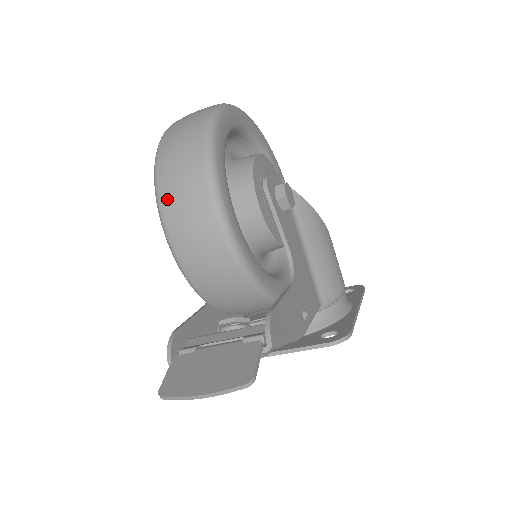
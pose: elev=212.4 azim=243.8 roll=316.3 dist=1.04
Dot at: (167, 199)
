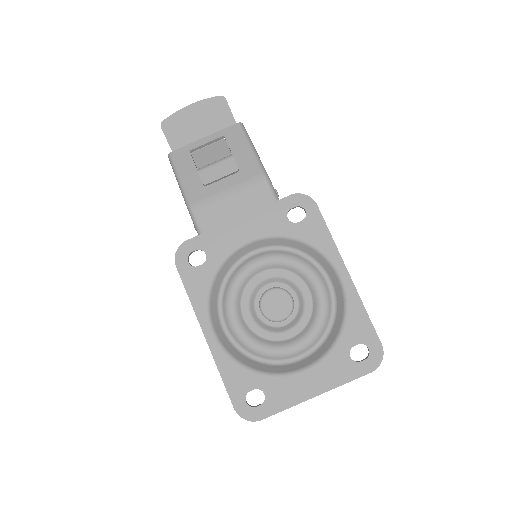
Dot at: occluded
